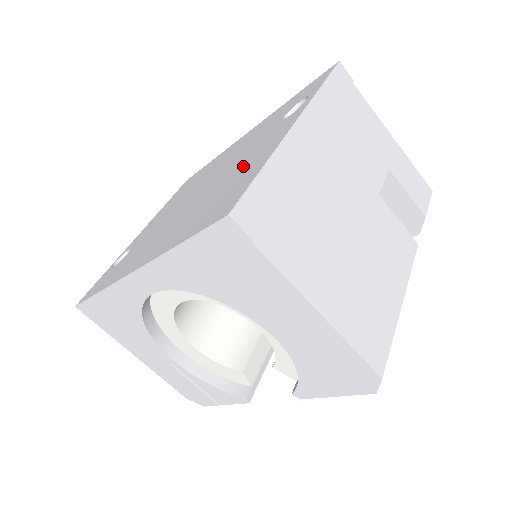
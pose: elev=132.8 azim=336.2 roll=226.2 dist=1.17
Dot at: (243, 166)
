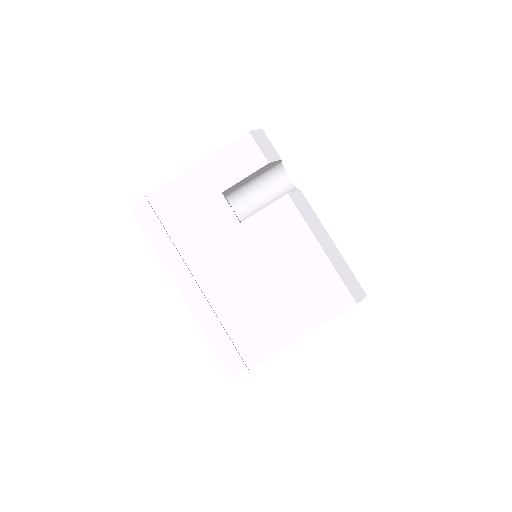
Dot at: occluded
